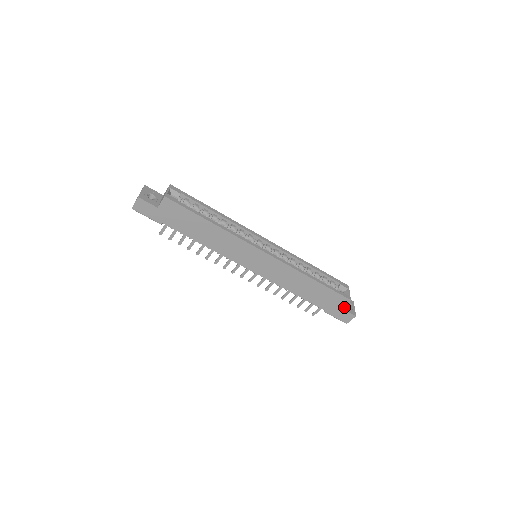
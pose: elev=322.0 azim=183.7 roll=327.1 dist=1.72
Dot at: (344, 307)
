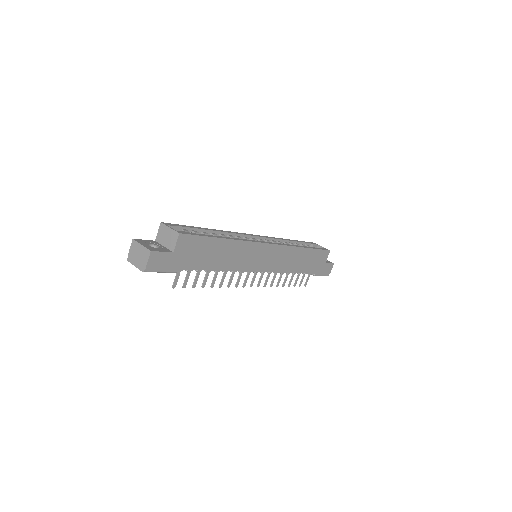
Dot at: occluded
